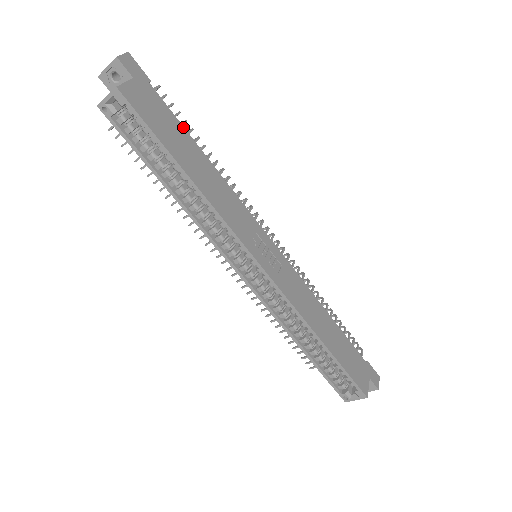
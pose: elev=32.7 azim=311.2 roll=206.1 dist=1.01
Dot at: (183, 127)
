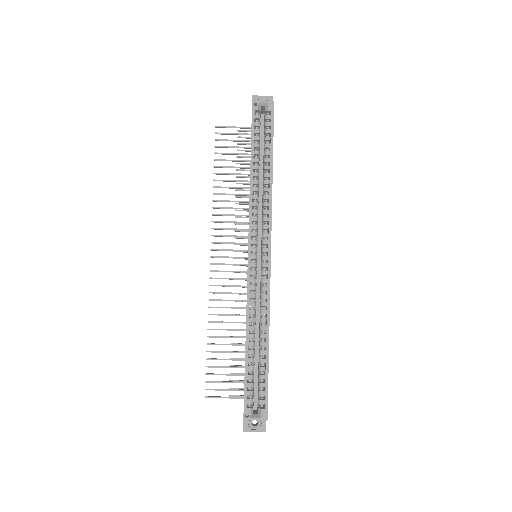
Dot at: occluded
